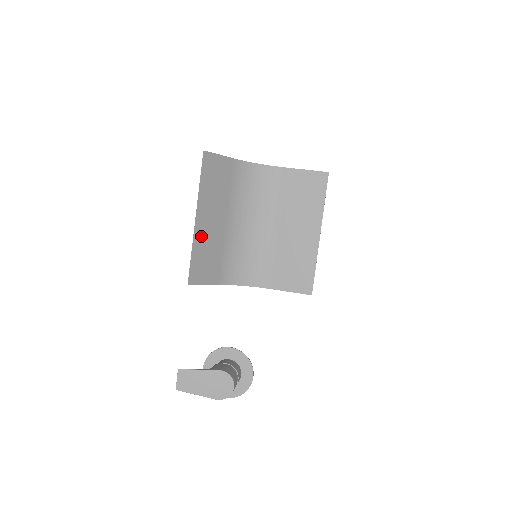
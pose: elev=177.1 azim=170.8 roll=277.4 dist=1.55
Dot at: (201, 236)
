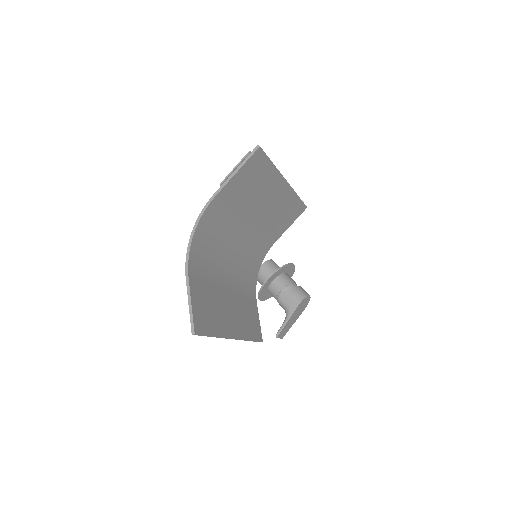
Dot at: (241, 330)
